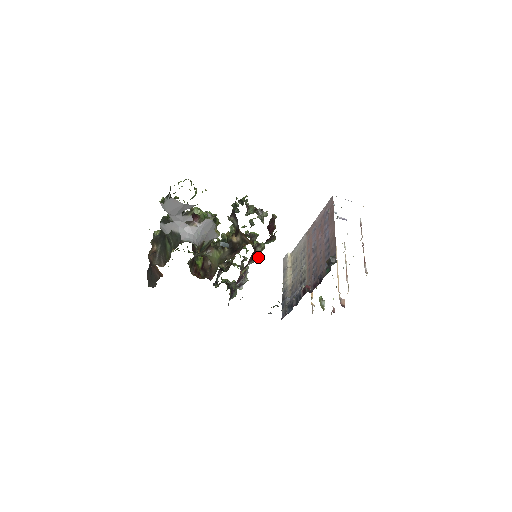
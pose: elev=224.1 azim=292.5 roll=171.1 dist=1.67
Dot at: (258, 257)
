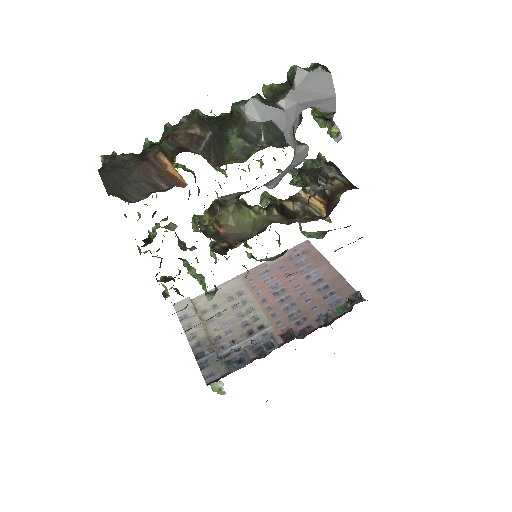
Dot at: (284, 253)
